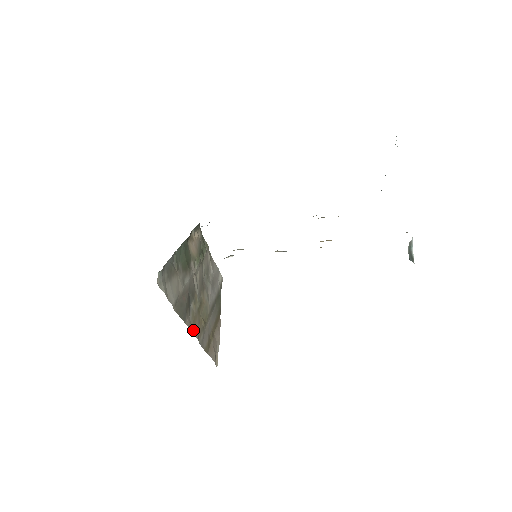
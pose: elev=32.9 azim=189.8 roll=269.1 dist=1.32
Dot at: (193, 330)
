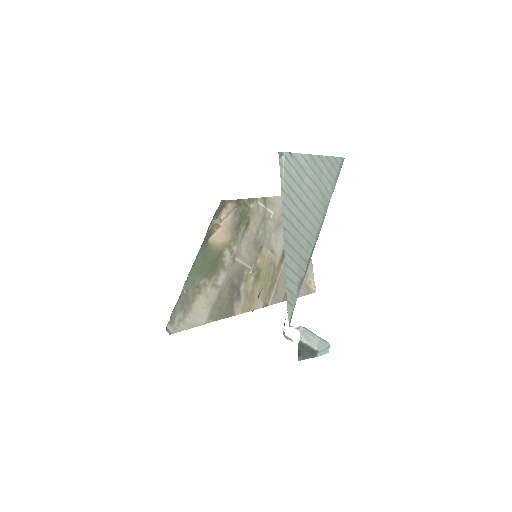
Dot at: (252, 307)
